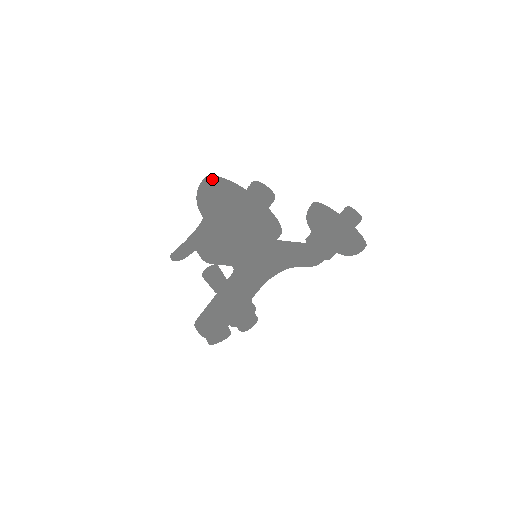
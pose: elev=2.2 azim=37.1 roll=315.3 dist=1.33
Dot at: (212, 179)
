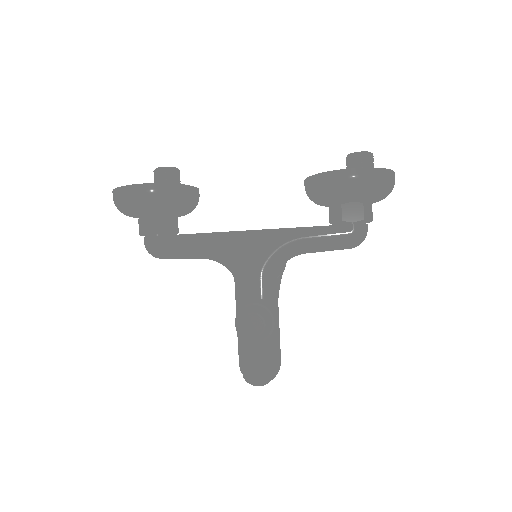
Dot at: occluded
